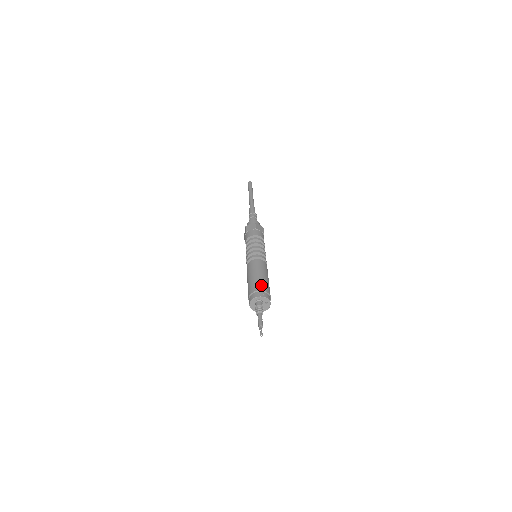
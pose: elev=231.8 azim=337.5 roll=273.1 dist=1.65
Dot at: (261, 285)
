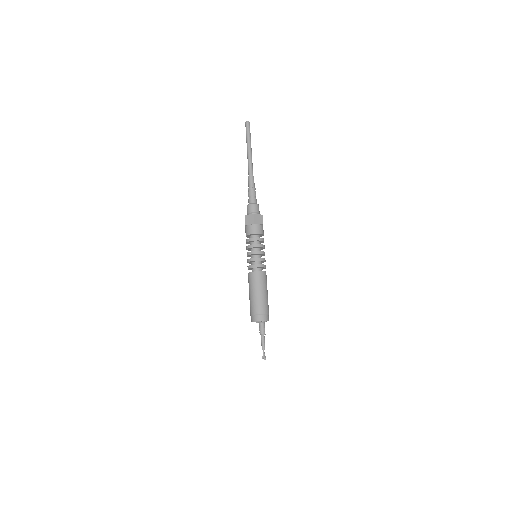
Dot at: (268, 307)
